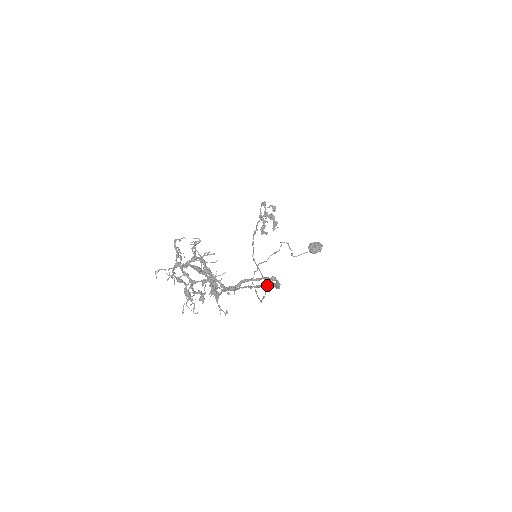
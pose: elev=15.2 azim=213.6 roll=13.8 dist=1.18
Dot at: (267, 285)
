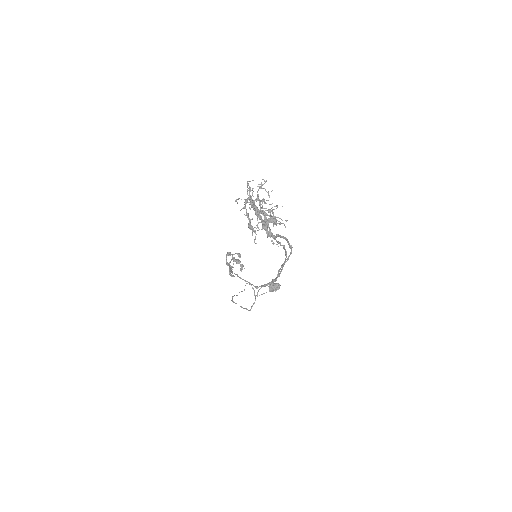
Dot at: (286, 251)
